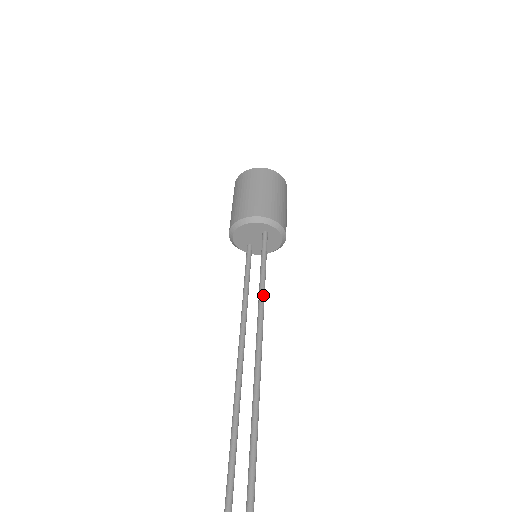
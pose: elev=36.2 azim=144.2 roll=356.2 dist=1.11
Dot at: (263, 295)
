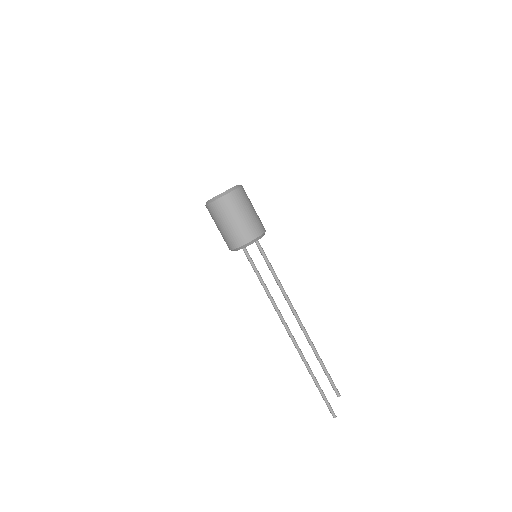
Dot at: (282, 286)
